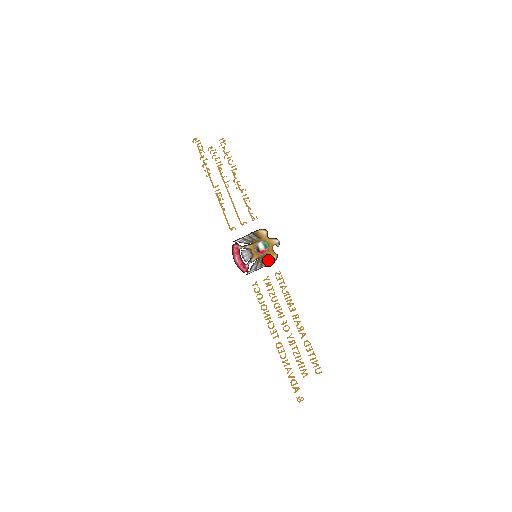
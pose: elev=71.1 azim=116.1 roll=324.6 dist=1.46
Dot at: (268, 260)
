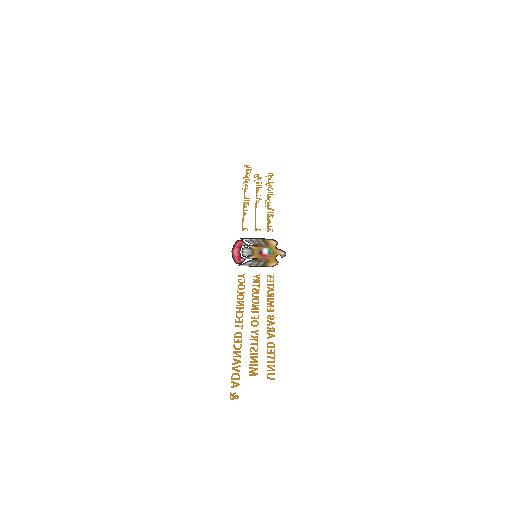
Dot at: (266, 263)
